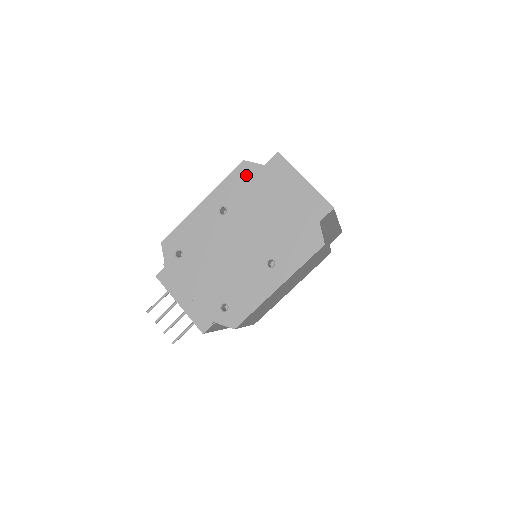
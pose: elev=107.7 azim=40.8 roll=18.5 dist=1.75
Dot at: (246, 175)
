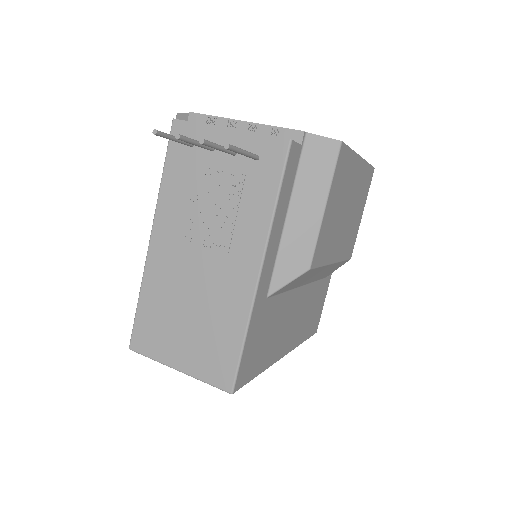
Dot at: occluded
